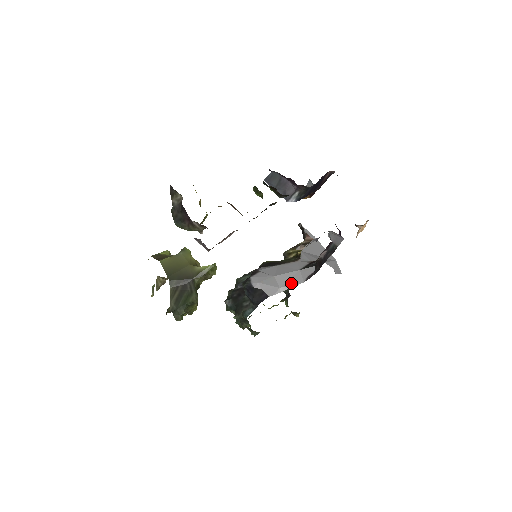
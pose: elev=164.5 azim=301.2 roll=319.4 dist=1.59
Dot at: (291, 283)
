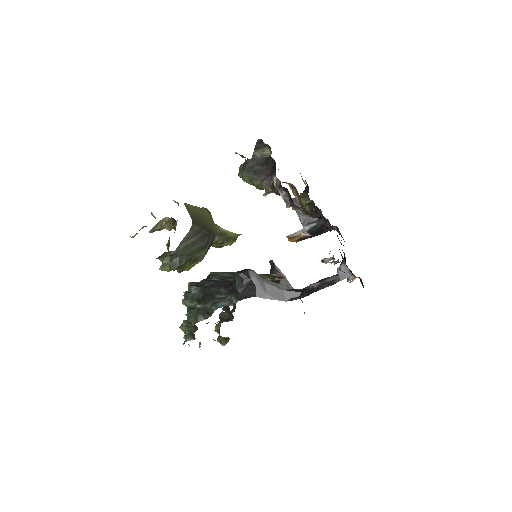
Dot at: (276, 296)
